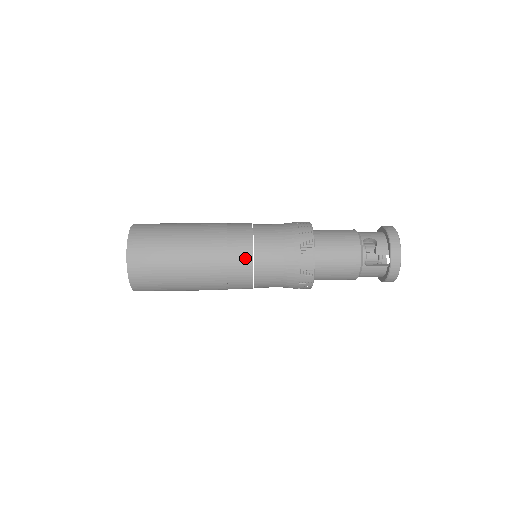
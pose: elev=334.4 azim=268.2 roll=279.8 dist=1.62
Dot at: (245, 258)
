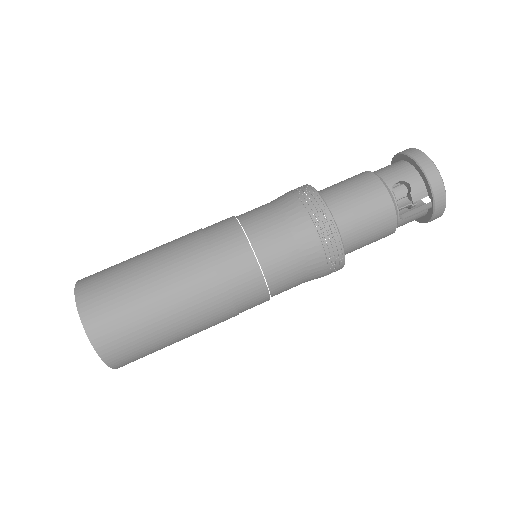
Dot at: (253, 282)
